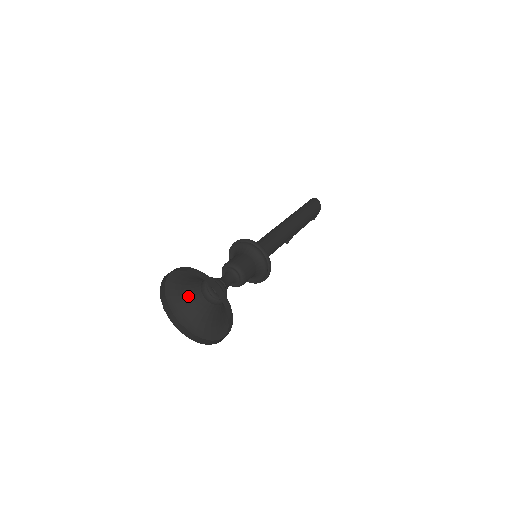
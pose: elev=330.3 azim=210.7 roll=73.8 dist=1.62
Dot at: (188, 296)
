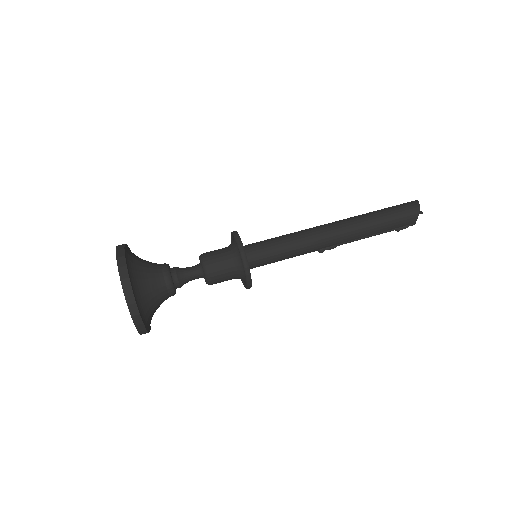
Dot at: occluded
